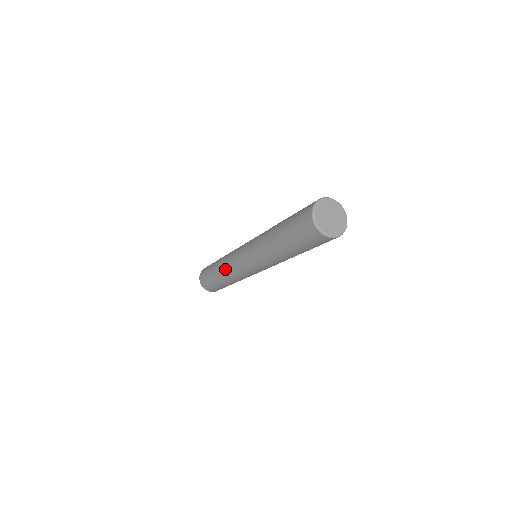
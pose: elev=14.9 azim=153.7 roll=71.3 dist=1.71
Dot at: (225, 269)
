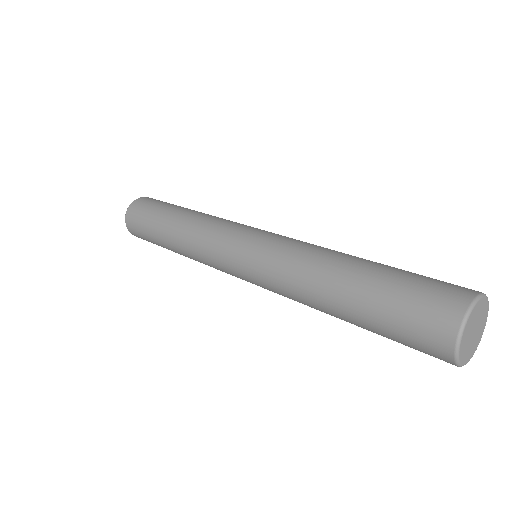
Dot at: (190, 247)
